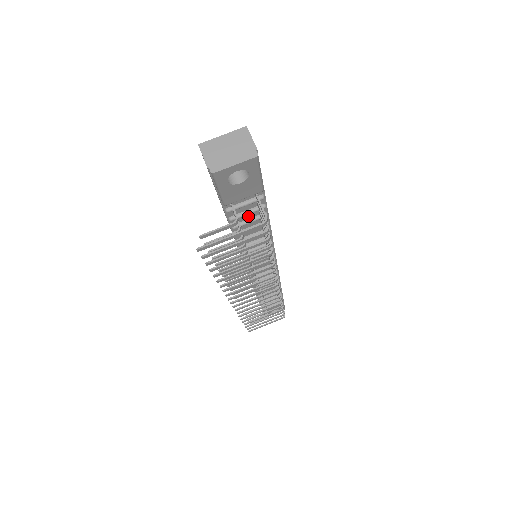
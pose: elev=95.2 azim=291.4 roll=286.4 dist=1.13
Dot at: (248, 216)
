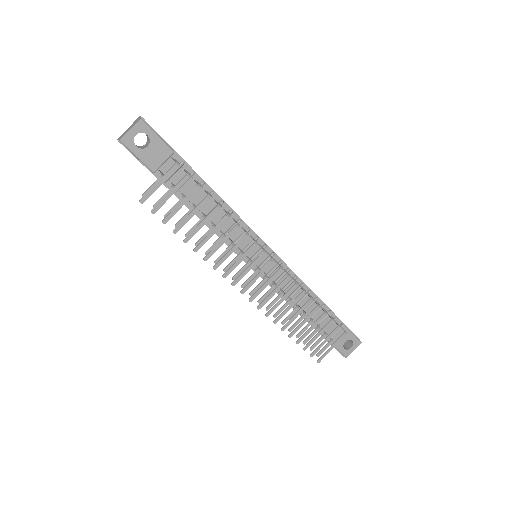
Dot at: (190, 188)
